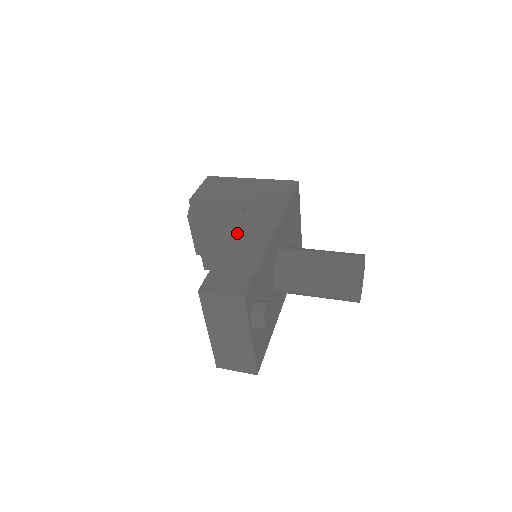
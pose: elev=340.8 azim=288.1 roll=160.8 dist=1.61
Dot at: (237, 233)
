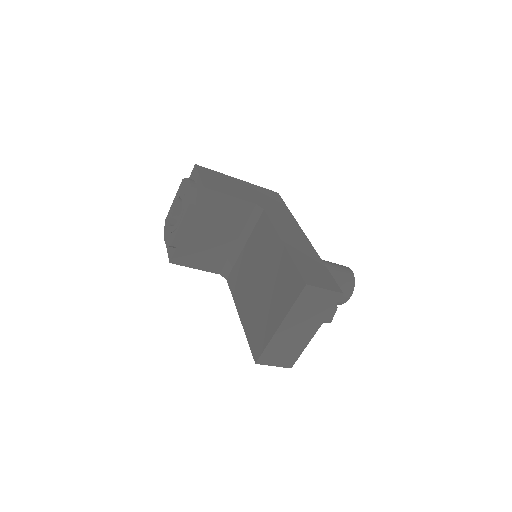
Dot at: (281, 233)
